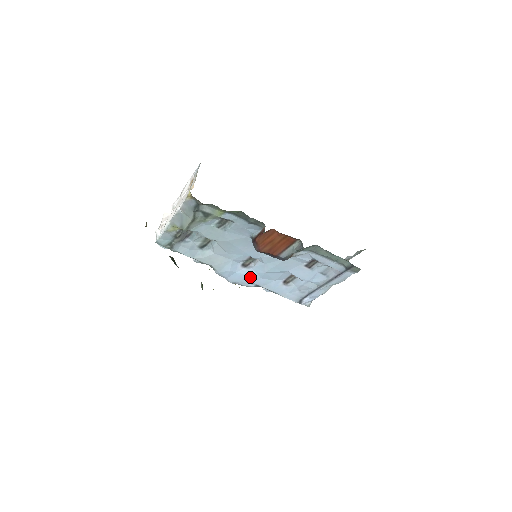
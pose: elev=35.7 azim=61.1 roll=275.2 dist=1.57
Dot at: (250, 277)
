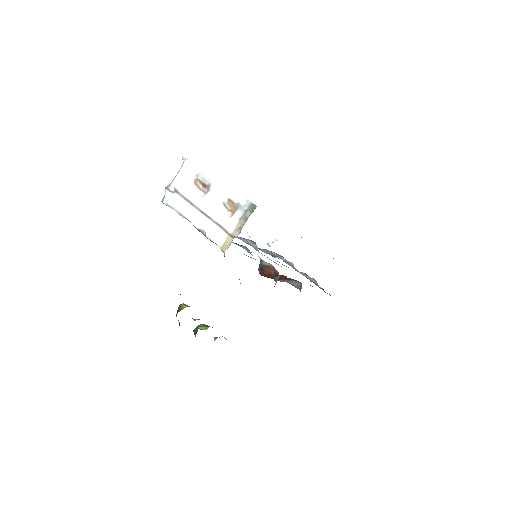
Dot at: (241, 239)
